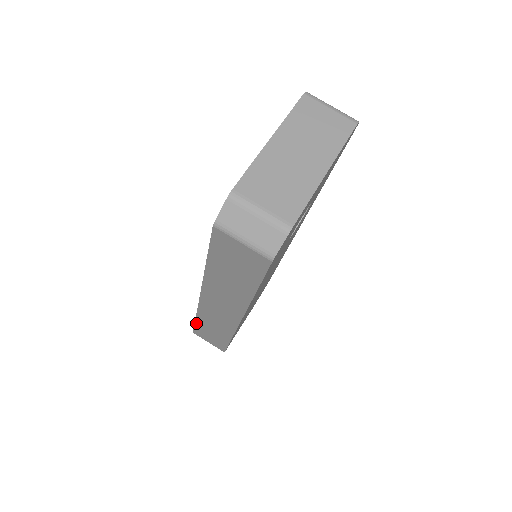
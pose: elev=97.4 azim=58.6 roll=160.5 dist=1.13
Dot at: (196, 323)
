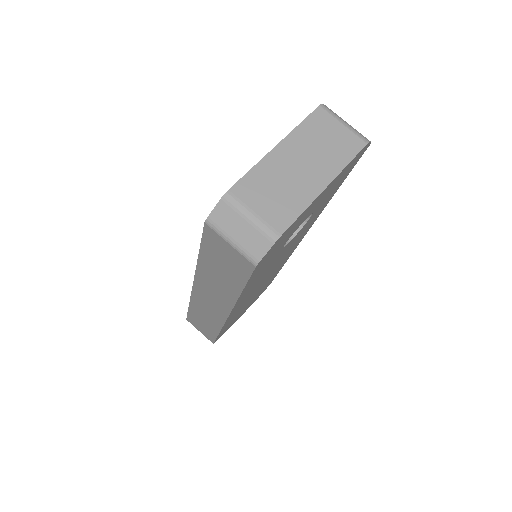
Dot at: (189, 311)
